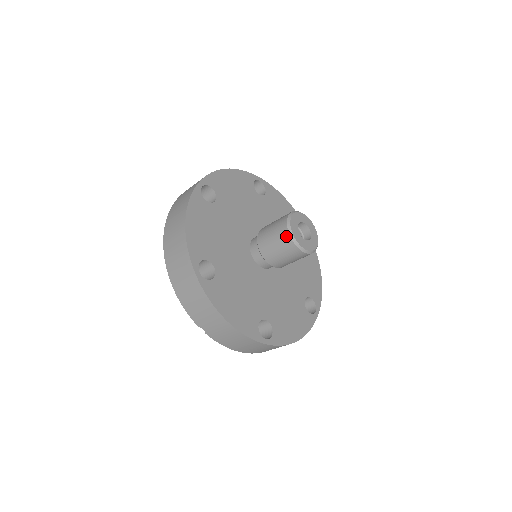
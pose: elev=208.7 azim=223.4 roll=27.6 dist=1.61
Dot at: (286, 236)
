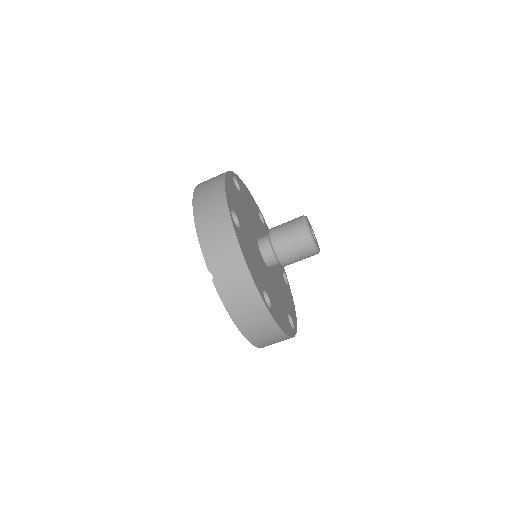
Dot at: (302, 225)
